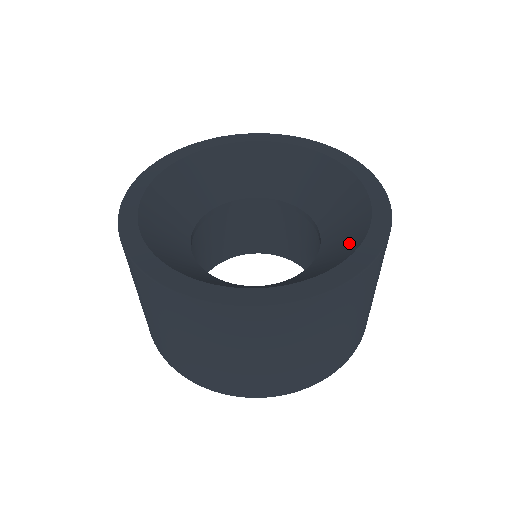
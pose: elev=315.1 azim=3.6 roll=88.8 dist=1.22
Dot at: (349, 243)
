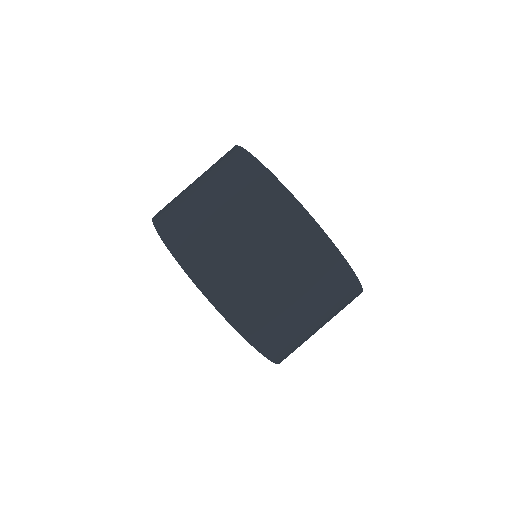
Dot at: occluded
